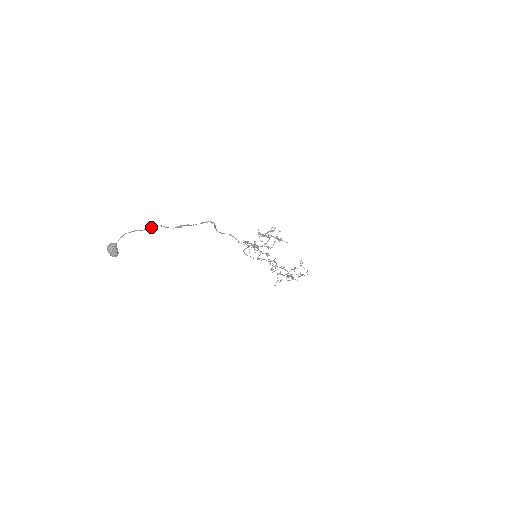
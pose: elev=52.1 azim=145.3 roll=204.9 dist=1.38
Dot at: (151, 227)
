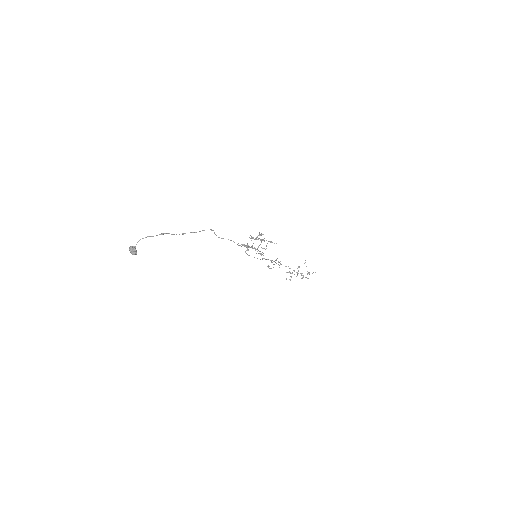
Dot at: (160, 234)
